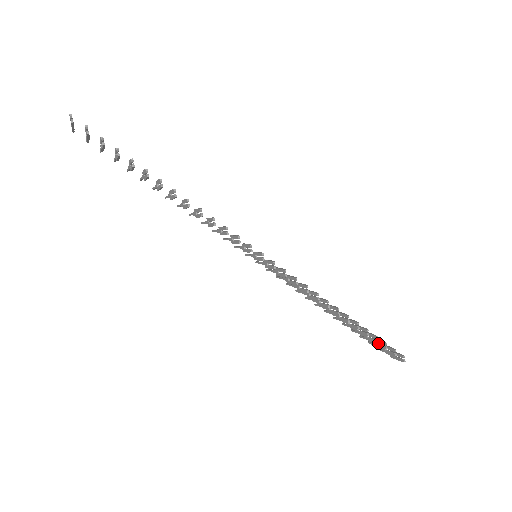
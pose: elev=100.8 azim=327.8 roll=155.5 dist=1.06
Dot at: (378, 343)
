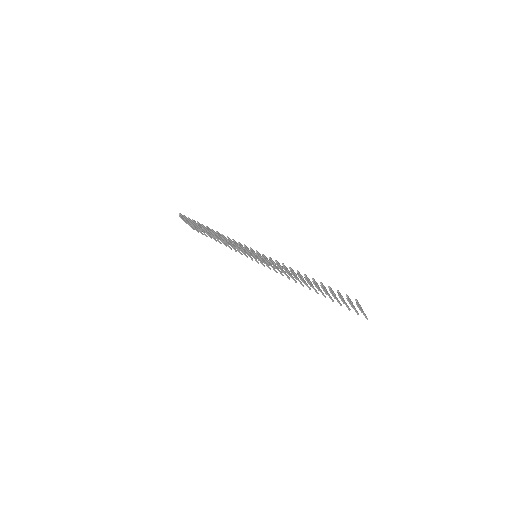
Dot at: (341, 298)
